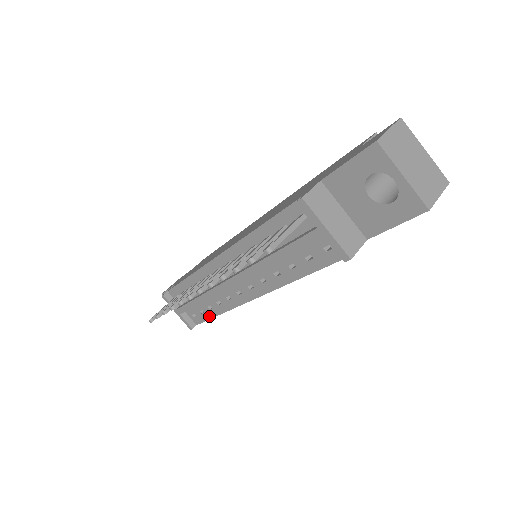
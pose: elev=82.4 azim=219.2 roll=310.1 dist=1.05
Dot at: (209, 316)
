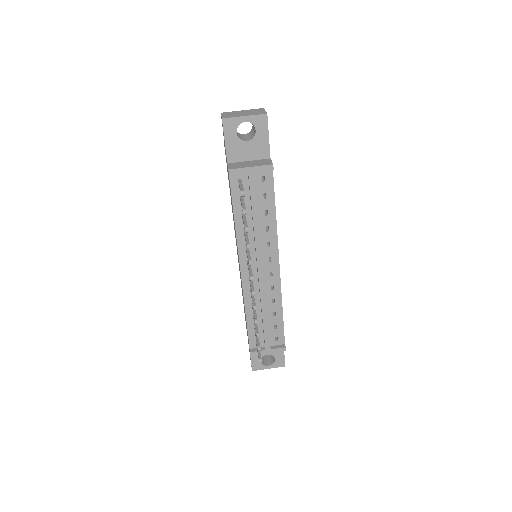
Dot at: (281, 322)
